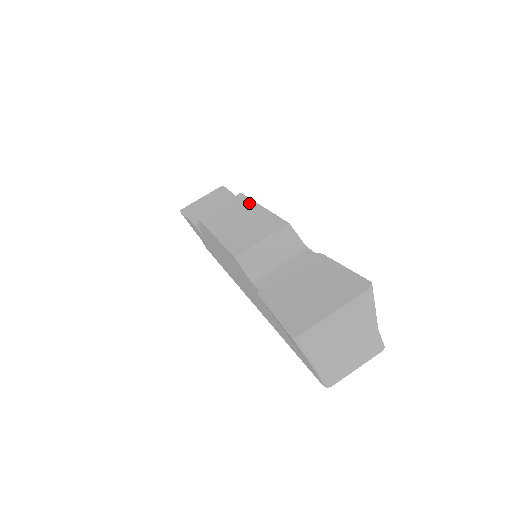
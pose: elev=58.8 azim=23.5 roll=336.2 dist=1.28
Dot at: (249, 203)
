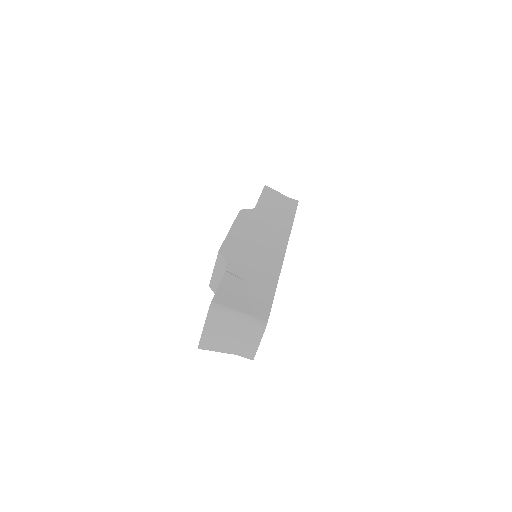
Dot at: occluded
